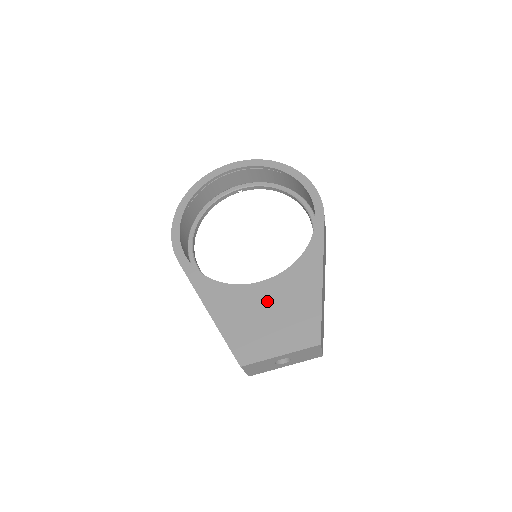
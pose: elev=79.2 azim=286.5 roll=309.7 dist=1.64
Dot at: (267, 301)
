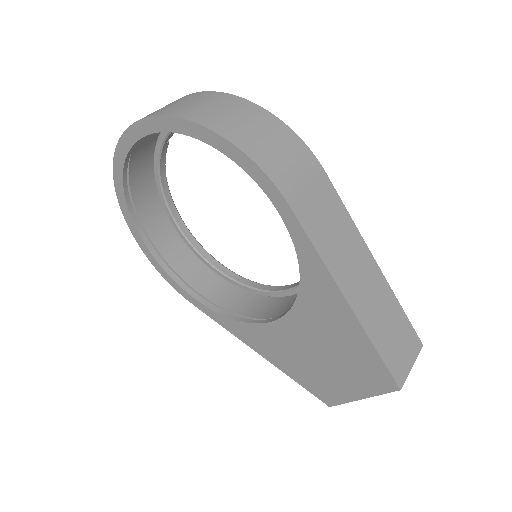
Dot at: (304, 341)
